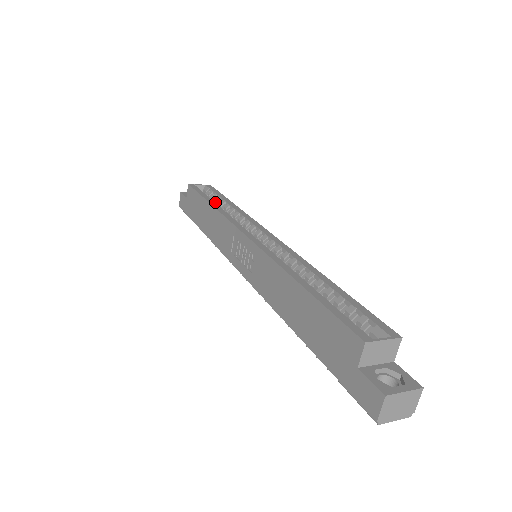
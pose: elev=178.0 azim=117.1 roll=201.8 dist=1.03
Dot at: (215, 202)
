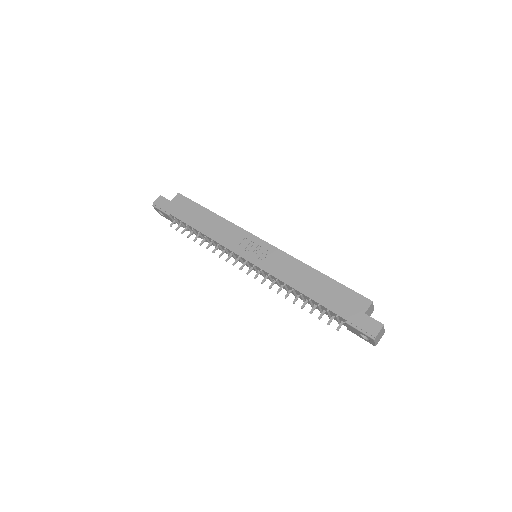
Dot at: occluded
